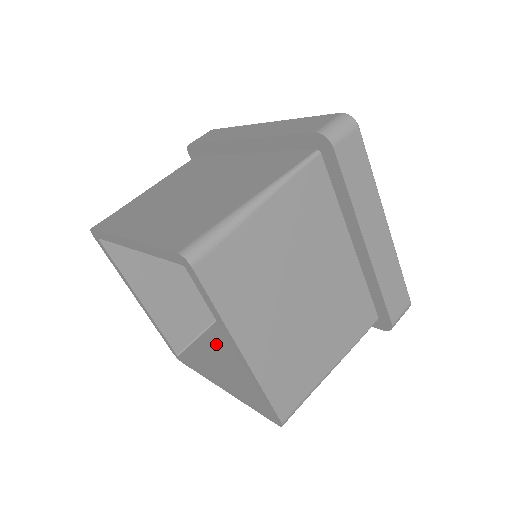
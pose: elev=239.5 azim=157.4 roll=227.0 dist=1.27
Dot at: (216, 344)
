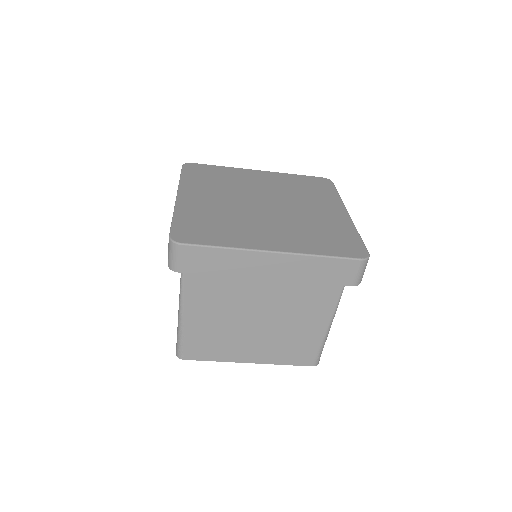
Dot at: occluded
